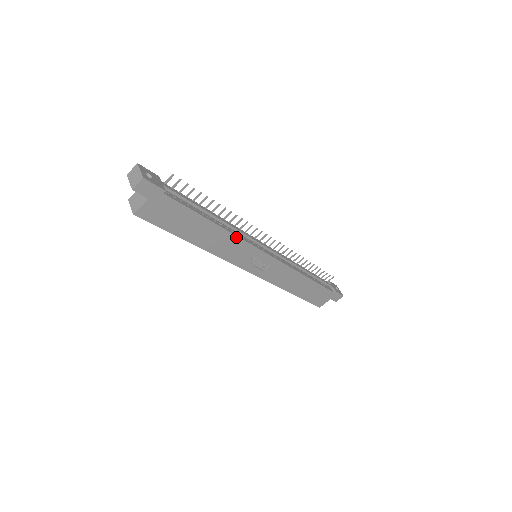
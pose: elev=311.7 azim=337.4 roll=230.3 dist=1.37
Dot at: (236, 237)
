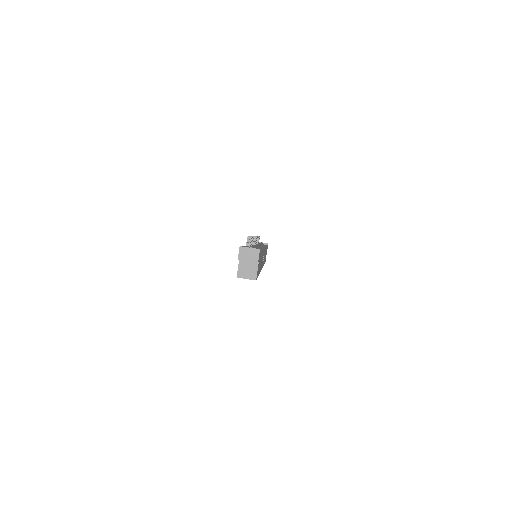
Dot at: (263, 250)
